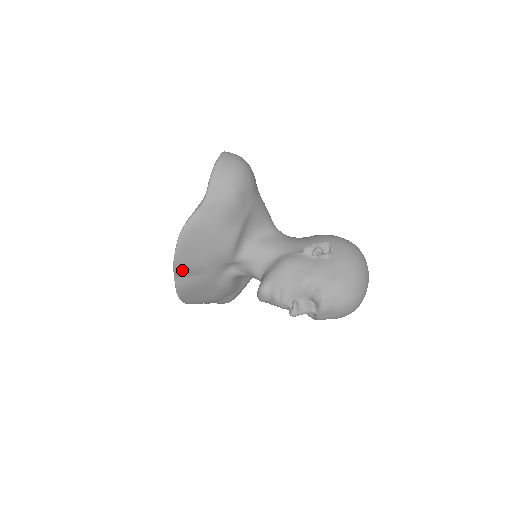
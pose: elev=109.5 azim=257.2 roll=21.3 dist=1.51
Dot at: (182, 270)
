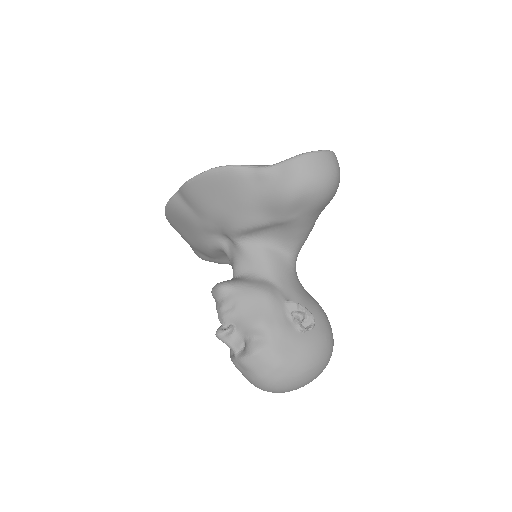
Dot at: (187, 194)
